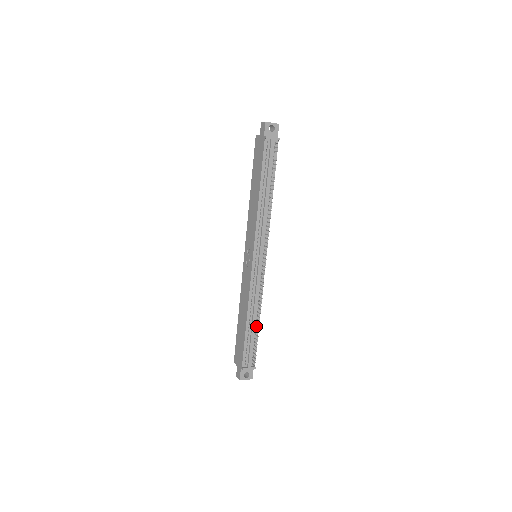
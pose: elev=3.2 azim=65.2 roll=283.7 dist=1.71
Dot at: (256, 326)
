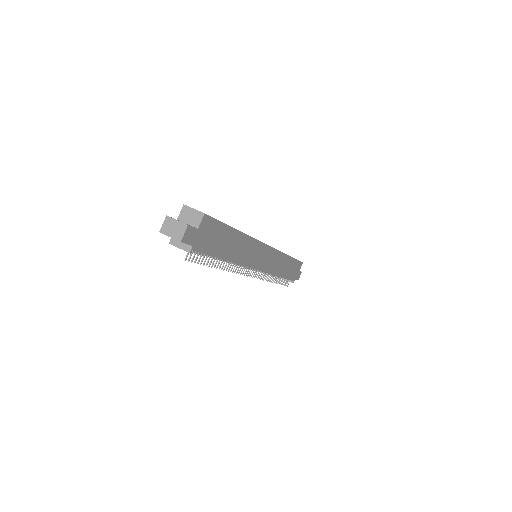
Dot at: occluded
